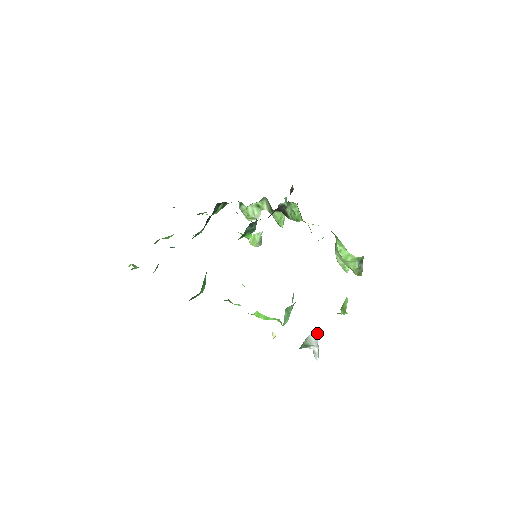
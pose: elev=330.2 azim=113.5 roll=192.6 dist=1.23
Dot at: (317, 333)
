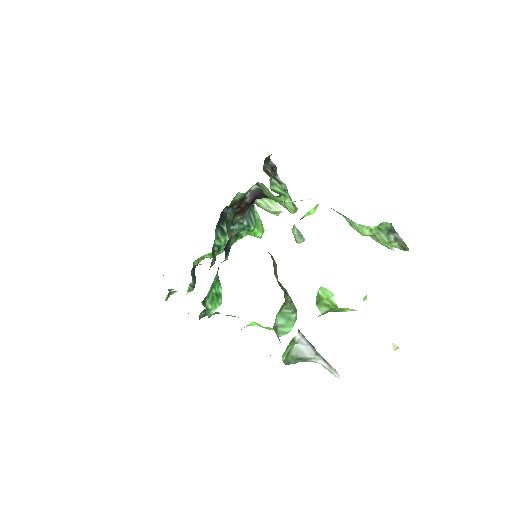
Dot at: (297, 341)
